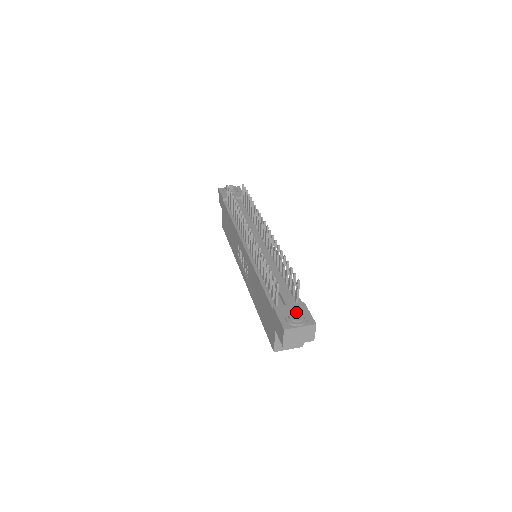
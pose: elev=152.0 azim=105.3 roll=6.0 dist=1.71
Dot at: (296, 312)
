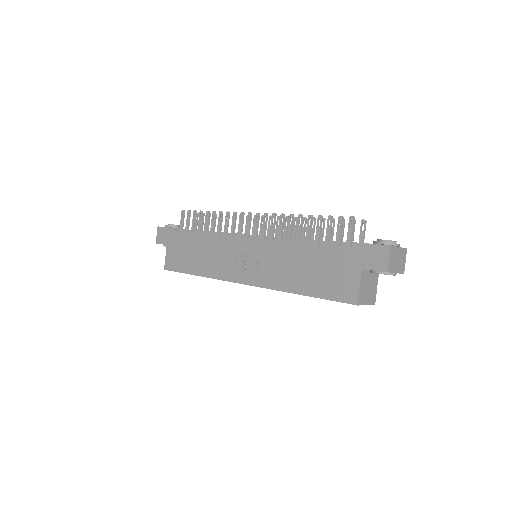
Dot at: occluded
